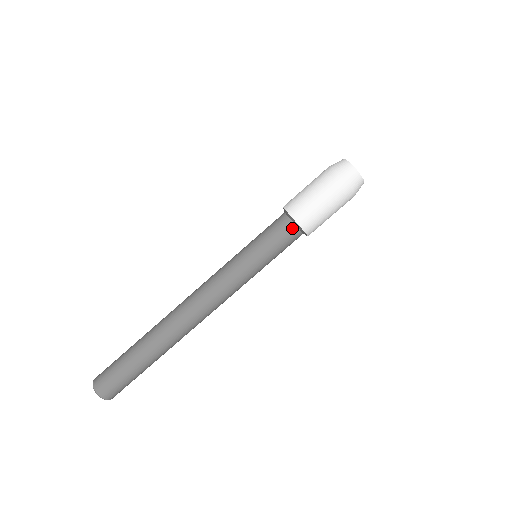
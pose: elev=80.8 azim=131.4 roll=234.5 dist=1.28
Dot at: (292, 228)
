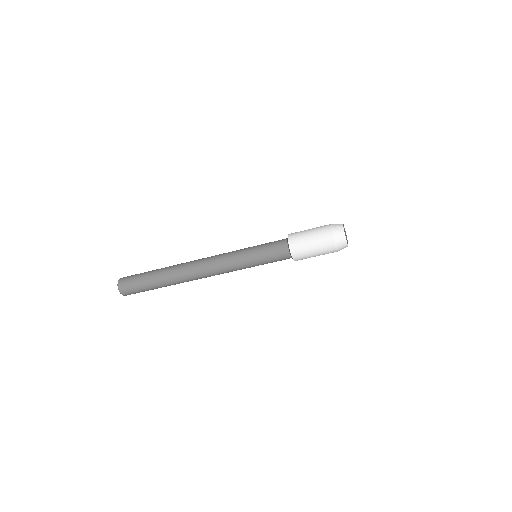
Dot at: (286, 251)
